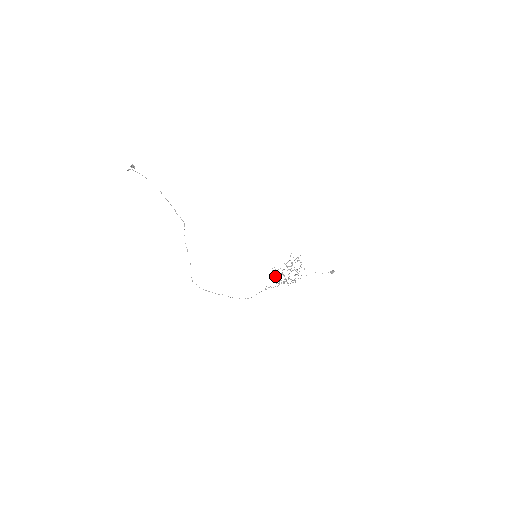
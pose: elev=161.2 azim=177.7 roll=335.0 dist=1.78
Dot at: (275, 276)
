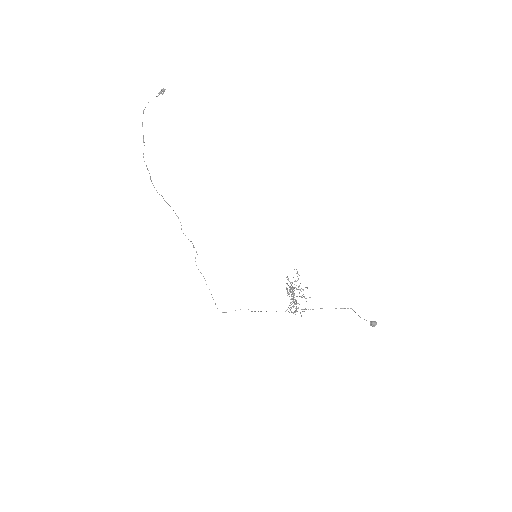
Dot at: occluded
